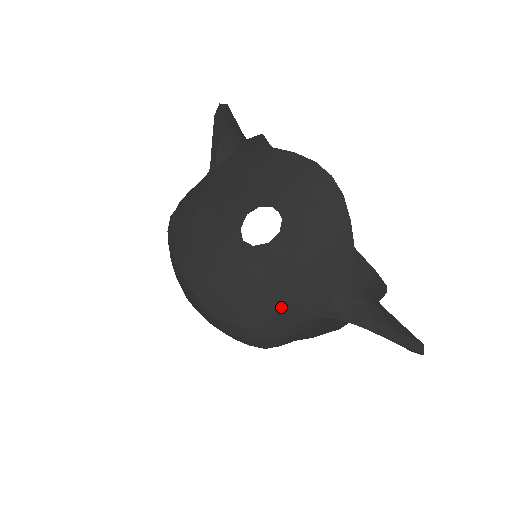
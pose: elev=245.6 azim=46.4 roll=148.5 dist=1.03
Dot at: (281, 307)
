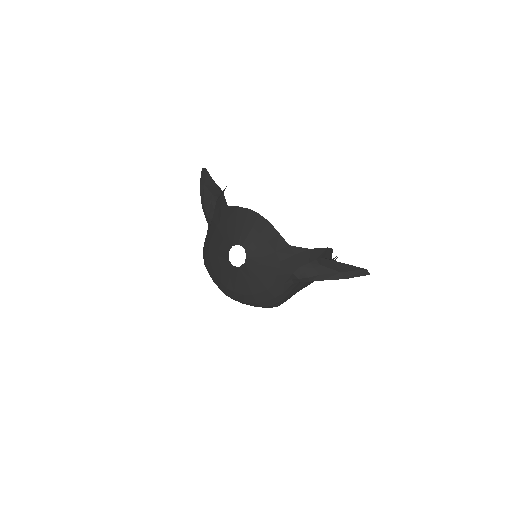
Dot at: (269, 289)
